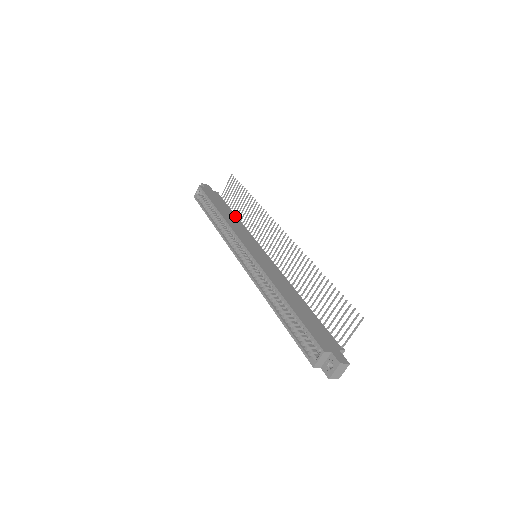
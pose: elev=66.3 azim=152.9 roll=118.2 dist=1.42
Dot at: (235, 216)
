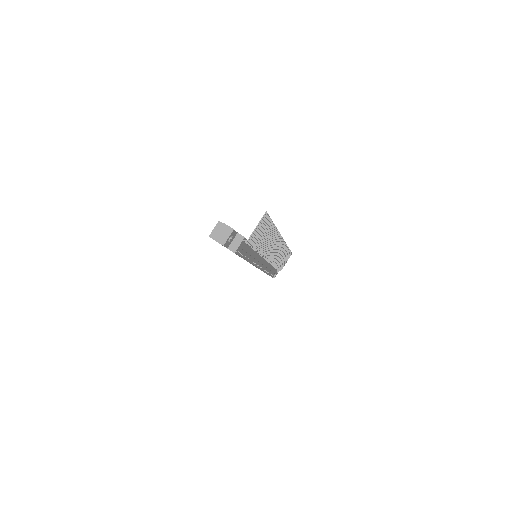
Dot at: occluded
